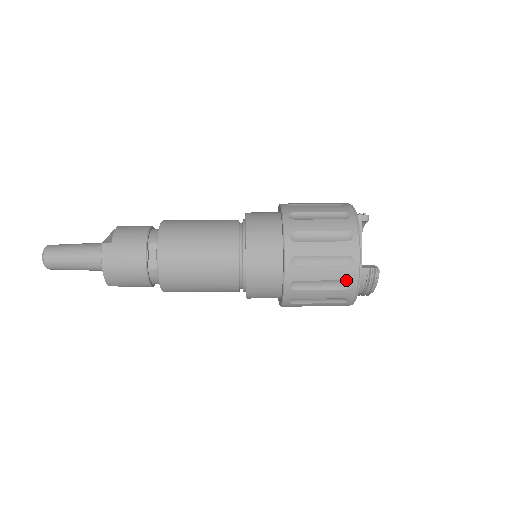
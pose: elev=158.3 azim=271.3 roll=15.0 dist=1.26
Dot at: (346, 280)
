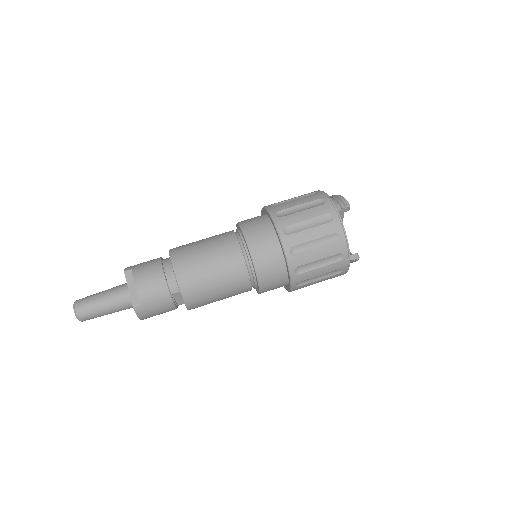
Dot at: occluded
